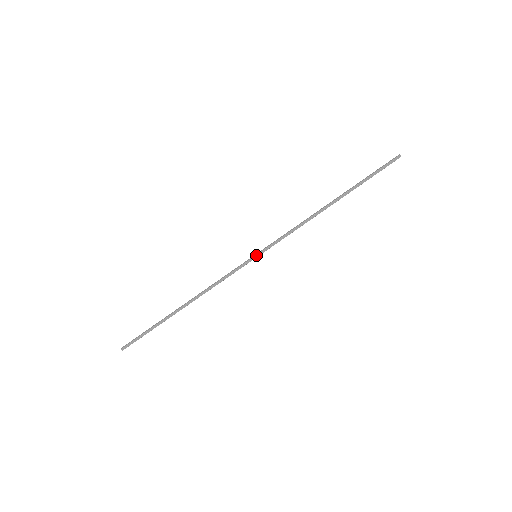
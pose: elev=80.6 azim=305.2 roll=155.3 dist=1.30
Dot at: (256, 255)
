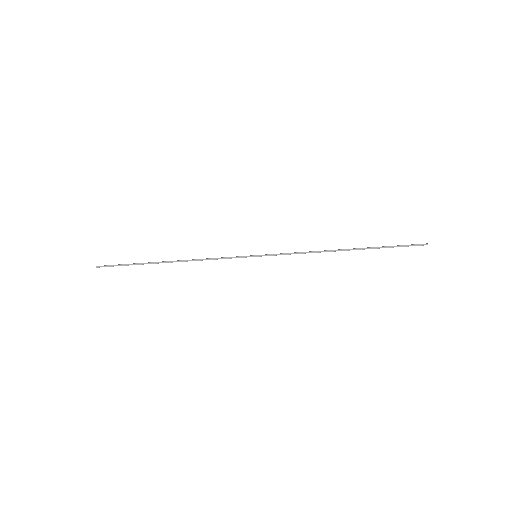
Dot at: occluded
